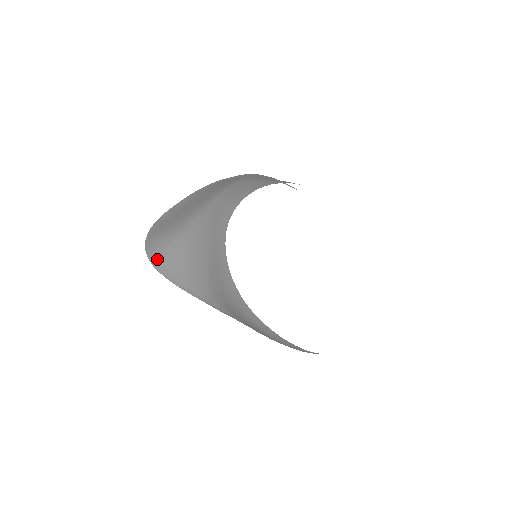
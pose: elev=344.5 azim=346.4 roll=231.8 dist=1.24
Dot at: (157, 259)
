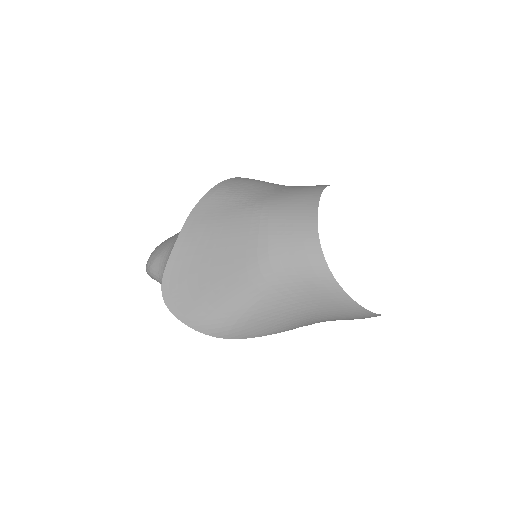
Dot at: (232, 332)
